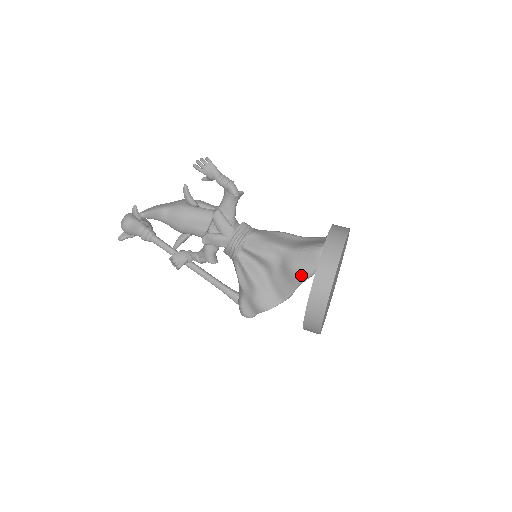
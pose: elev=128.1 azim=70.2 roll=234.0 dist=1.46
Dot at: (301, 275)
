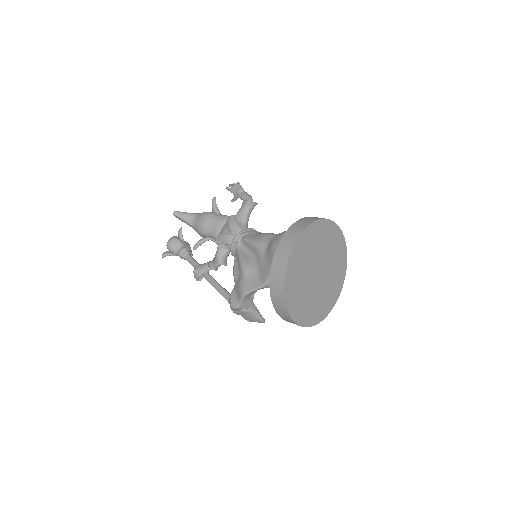
Dot at: occluded
